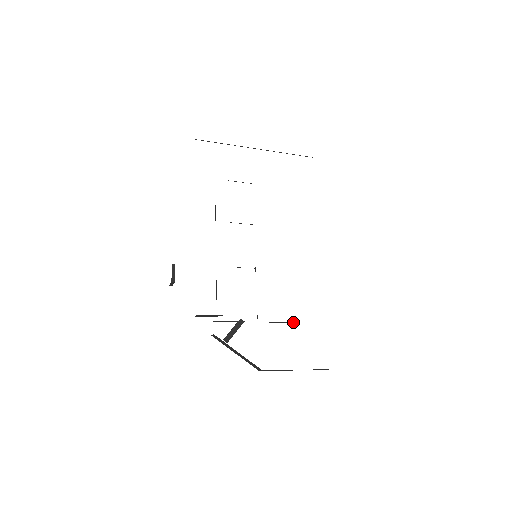
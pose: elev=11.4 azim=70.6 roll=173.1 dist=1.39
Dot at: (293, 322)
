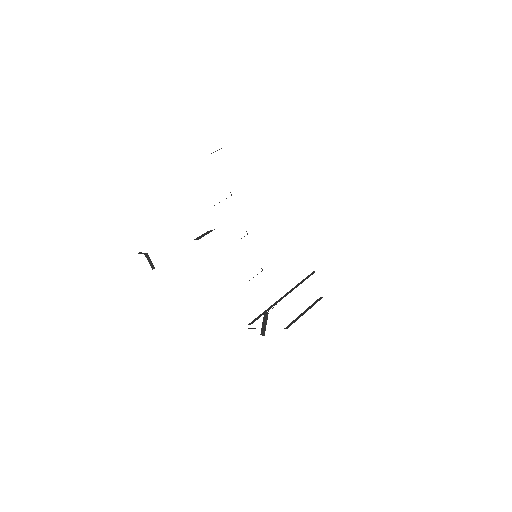
Dot at: occluded
